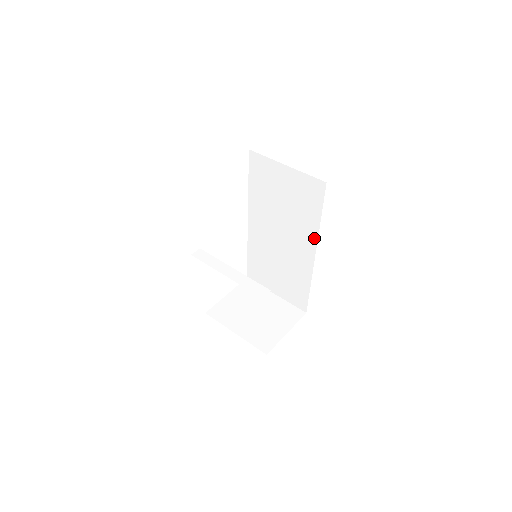
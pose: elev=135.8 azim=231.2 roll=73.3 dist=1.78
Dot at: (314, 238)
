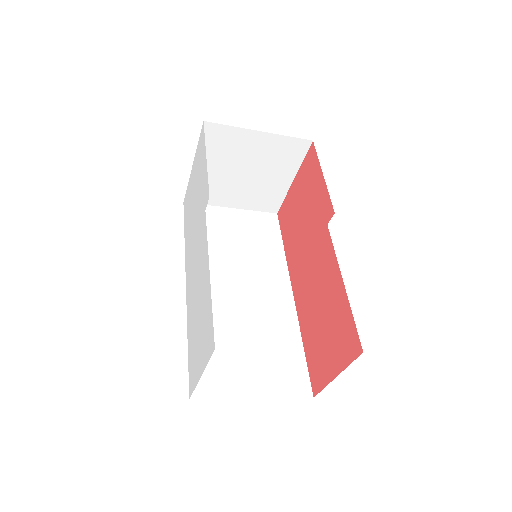
Dot at: (284, 270)
